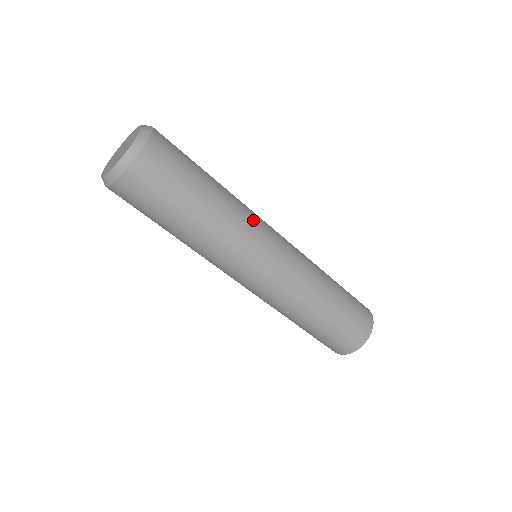
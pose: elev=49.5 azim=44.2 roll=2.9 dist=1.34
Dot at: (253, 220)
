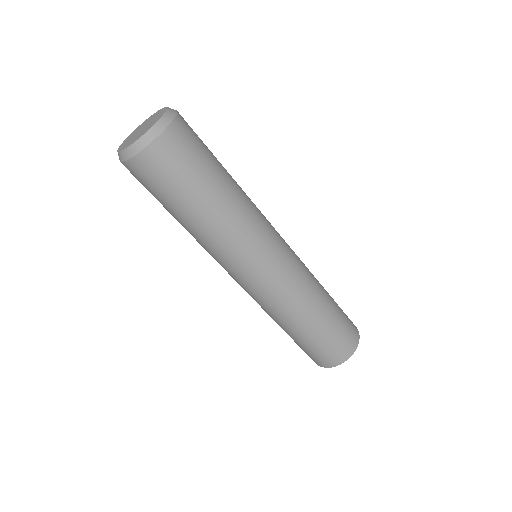
Dot at: (261, 214)
